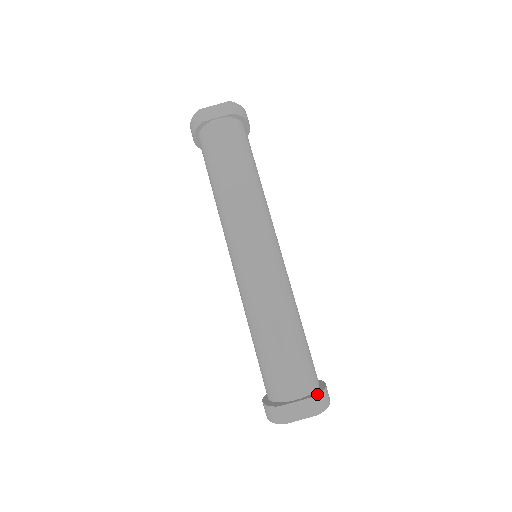
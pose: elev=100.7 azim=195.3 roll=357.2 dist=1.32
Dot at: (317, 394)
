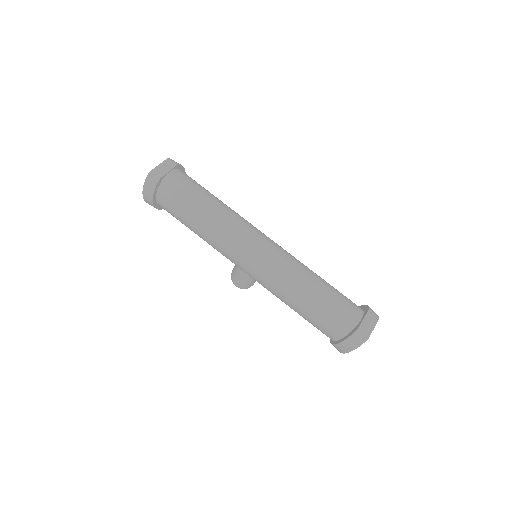
Dot at: (368, 307)
